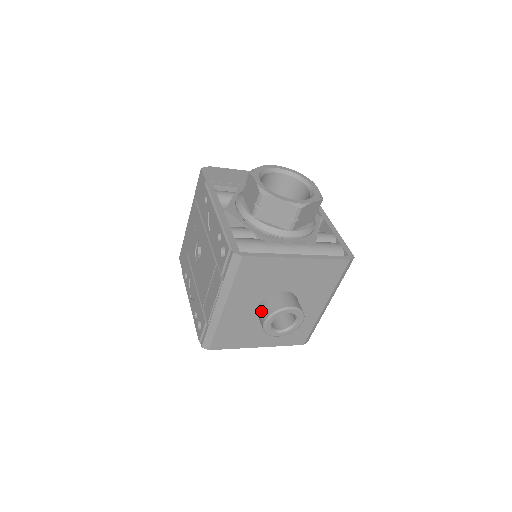
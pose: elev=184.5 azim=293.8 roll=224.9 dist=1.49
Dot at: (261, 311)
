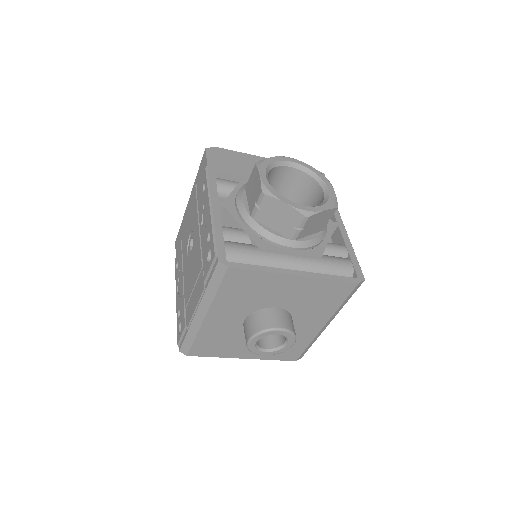
Dot at: (247, 326)
